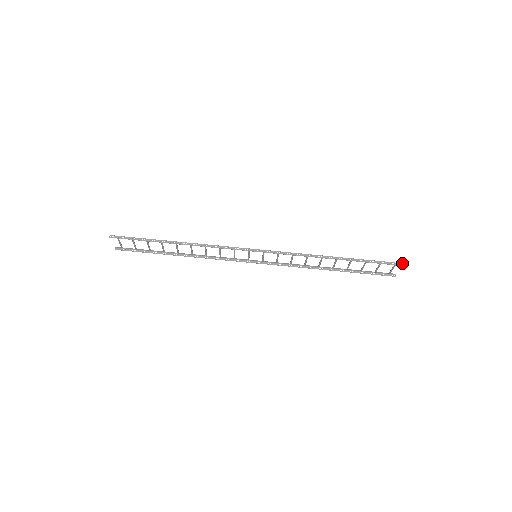
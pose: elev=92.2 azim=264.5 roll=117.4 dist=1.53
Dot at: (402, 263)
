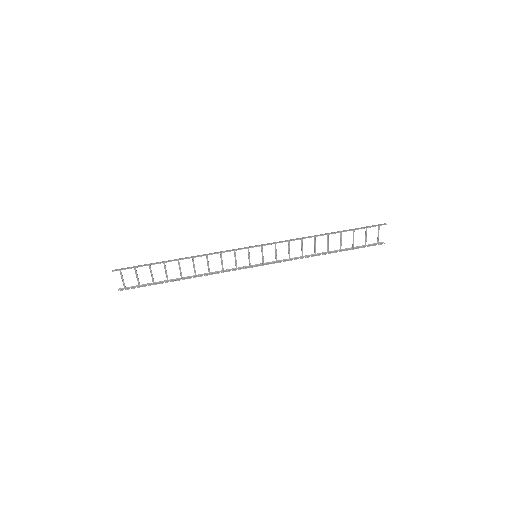
Dot at: (384, 223)
